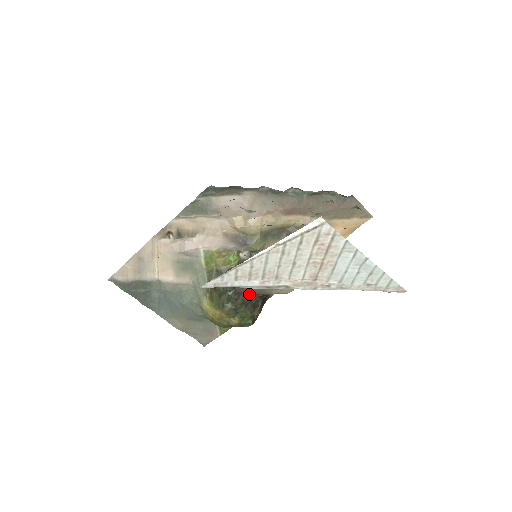
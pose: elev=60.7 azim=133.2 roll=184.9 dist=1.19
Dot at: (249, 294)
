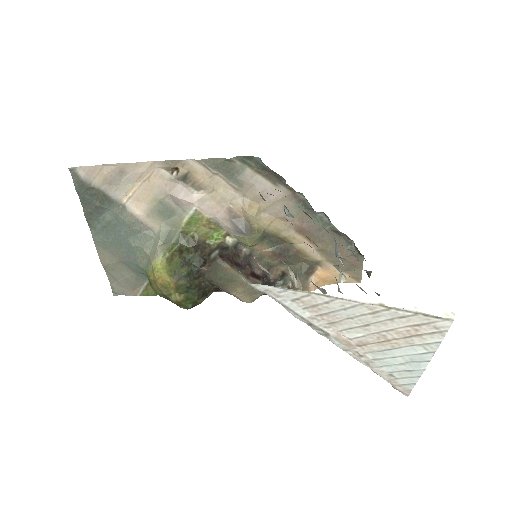
Dot at: (210, 280)
